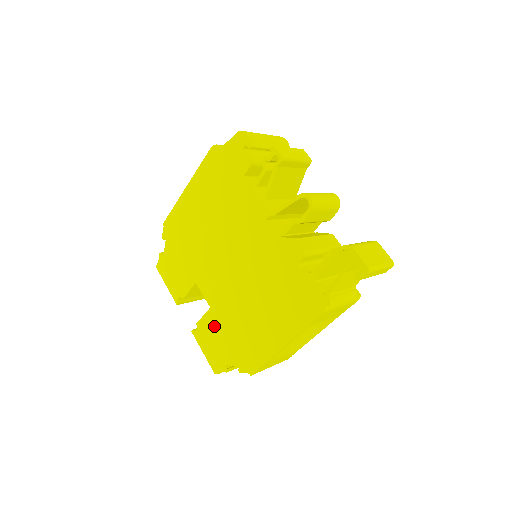
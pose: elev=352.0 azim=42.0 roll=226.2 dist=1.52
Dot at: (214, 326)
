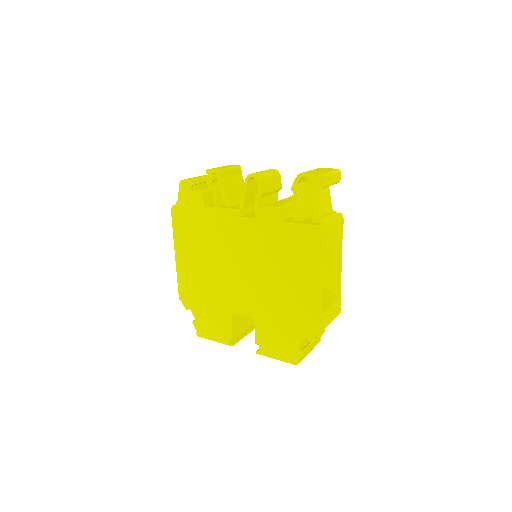
Dot at: (267, 329)
